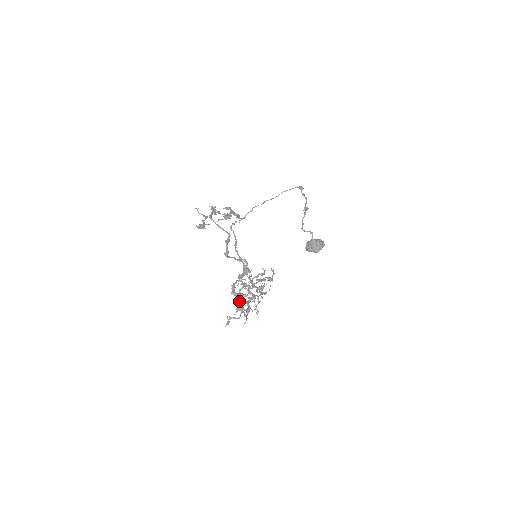
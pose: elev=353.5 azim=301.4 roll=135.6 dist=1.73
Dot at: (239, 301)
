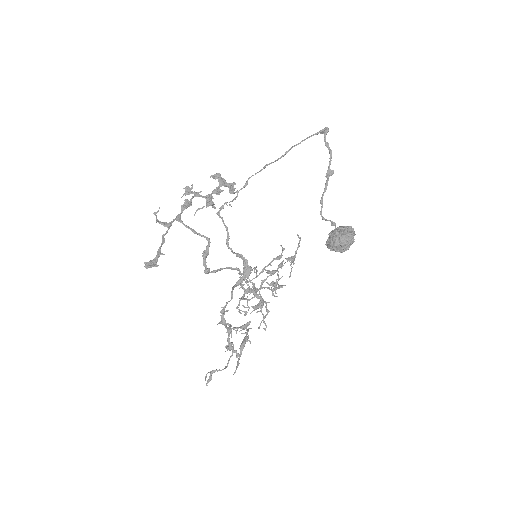
Dot at: (228, 339)
